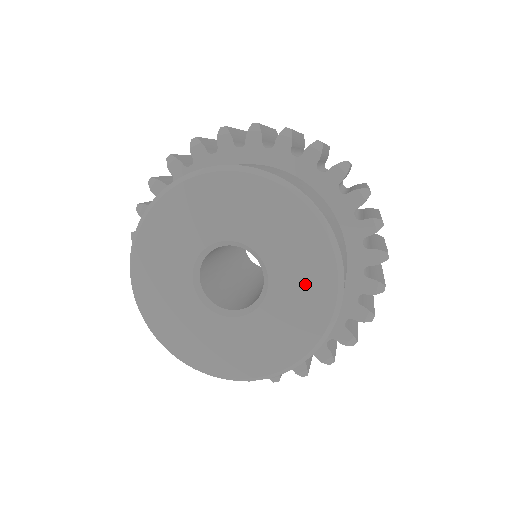
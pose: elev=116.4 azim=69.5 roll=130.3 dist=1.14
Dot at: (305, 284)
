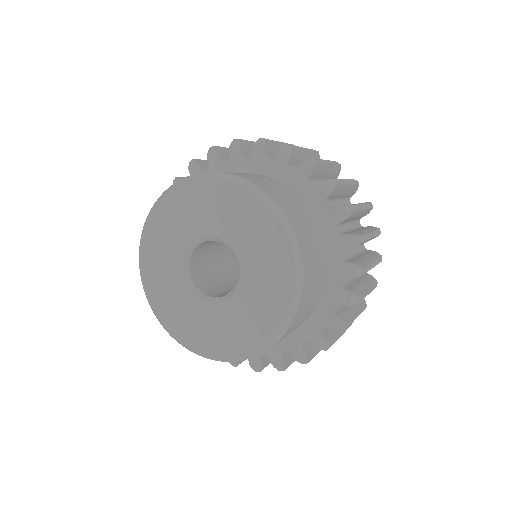
Dot at: (268, 266)
